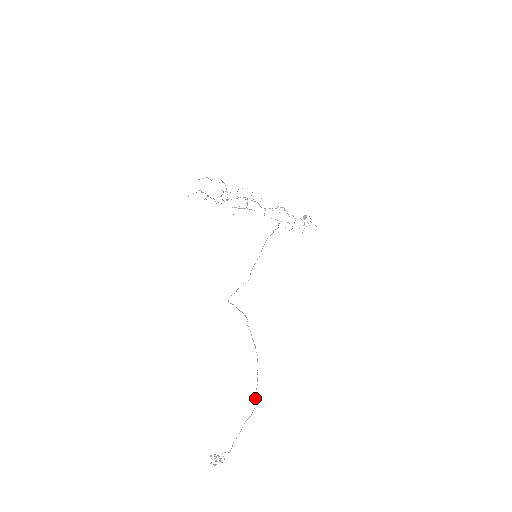
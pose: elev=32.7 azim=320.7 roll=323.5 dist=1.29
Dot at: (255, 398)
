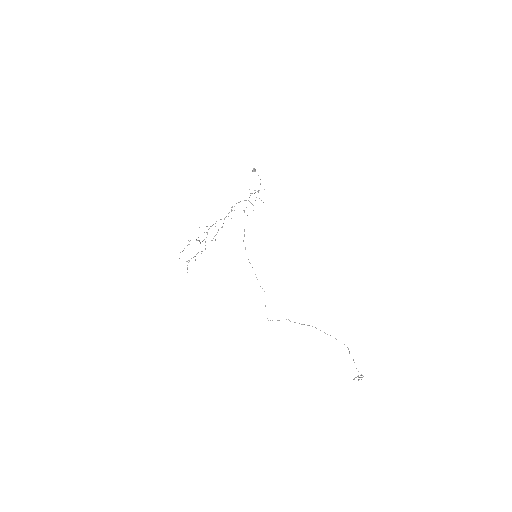
Dot at: occluded
